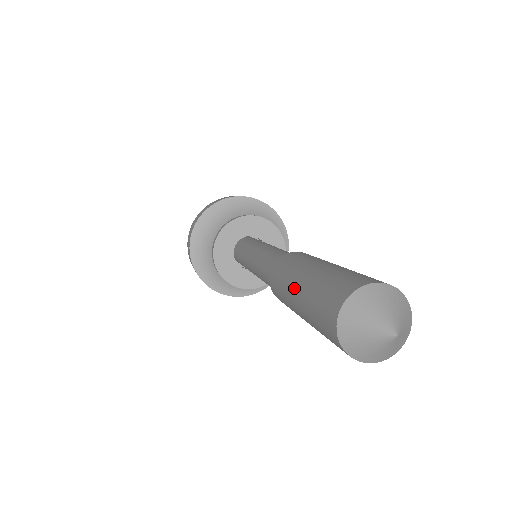
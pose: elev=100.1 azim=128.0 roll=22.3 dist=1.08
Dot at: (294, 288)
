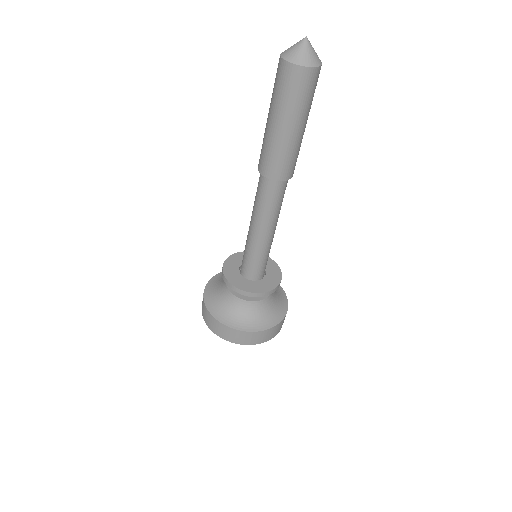
Dot at: occluded
